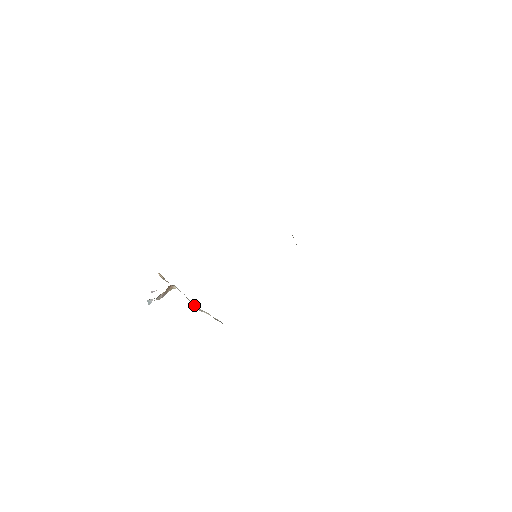
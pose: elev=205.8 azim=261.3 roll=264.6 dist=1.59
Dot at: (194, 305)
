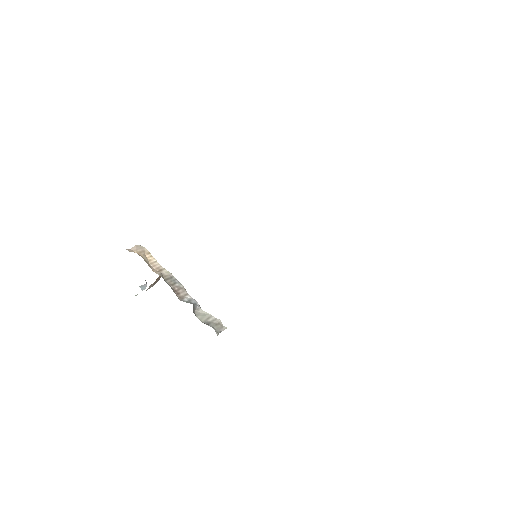
Dot at: occluded
